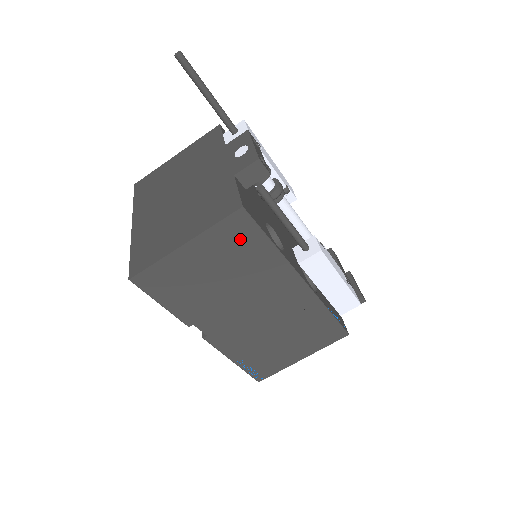
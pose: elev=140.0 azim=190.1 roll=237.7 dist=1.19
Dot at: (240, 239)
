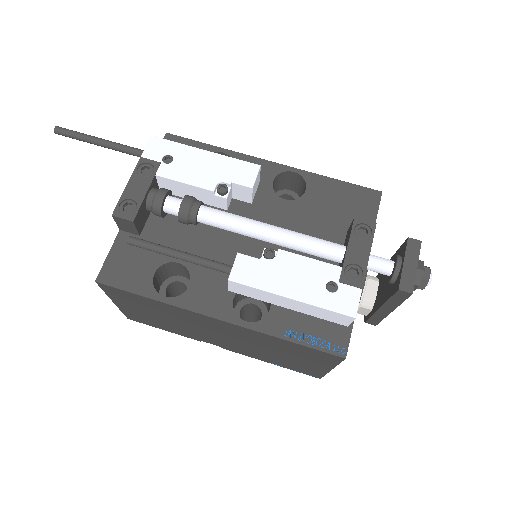
Dot at: (130, 298)
